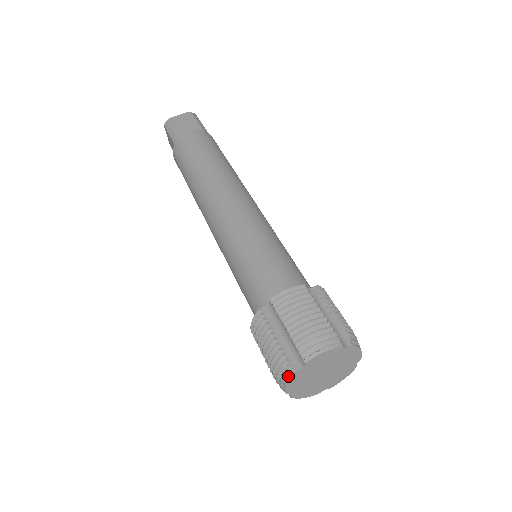
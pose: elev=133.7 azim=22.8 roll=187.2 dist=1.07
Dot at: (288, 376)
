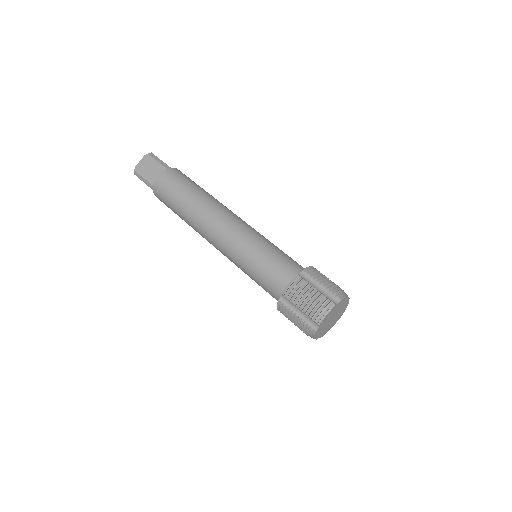
Dot at: (313, 334)
